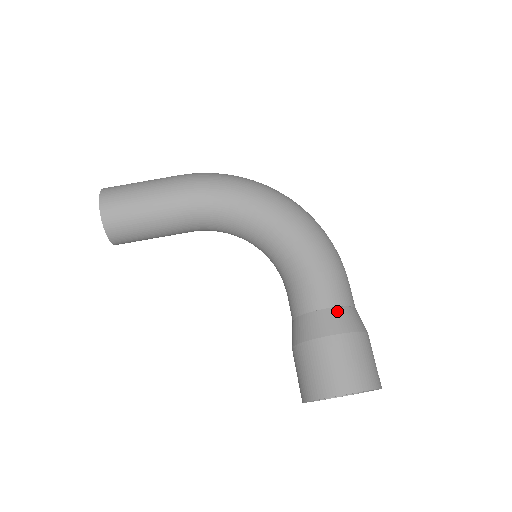
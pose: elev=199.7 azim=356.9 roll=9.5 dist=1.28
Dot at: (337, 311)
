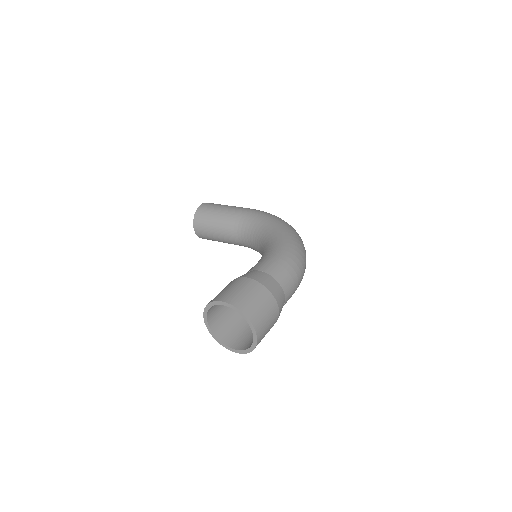
Dot at: (264, 274)
